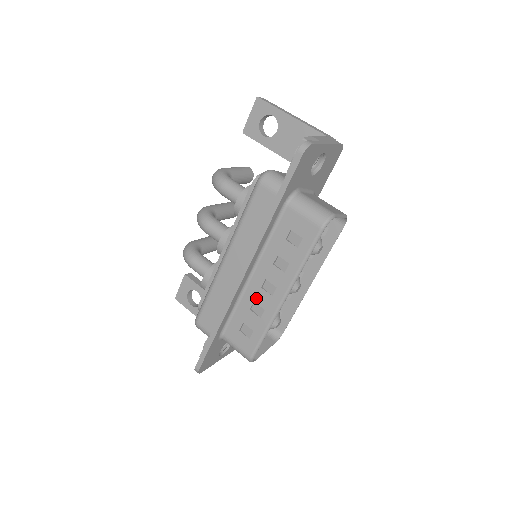
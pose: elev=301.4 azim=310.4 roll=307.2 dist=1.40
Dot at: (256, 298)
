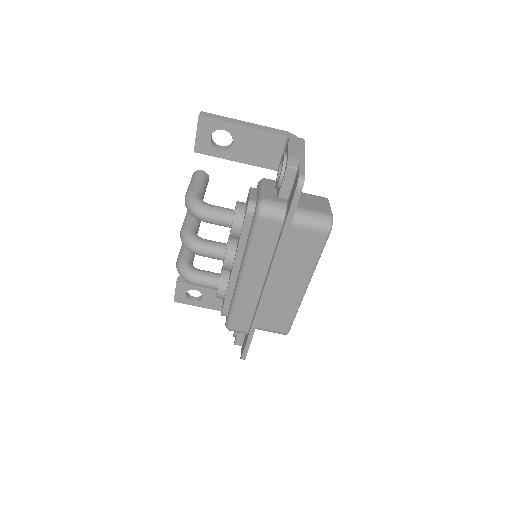
Dot at: (280, 296)
